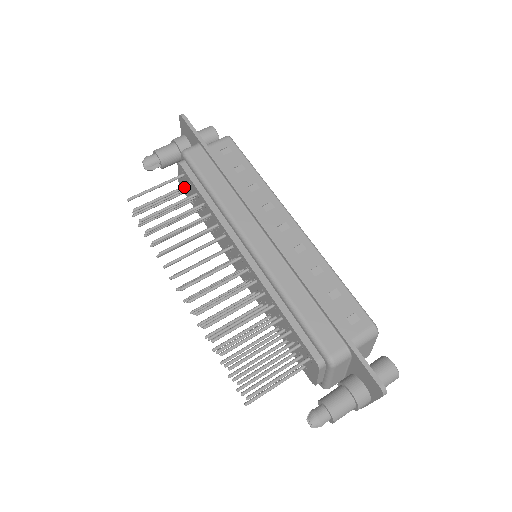
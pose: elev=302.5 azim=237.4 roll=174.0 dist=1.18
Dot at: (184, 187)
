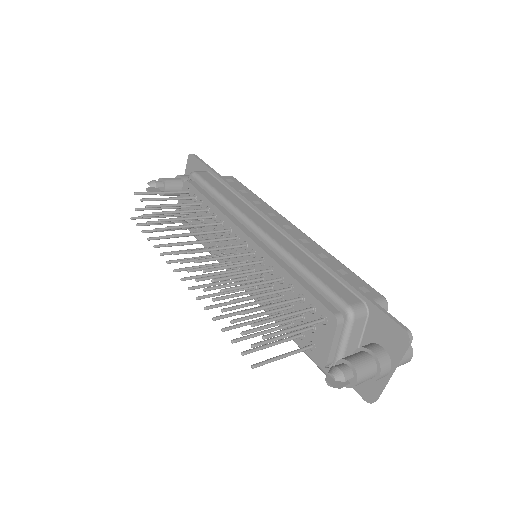
Dot at: (189, 197)
